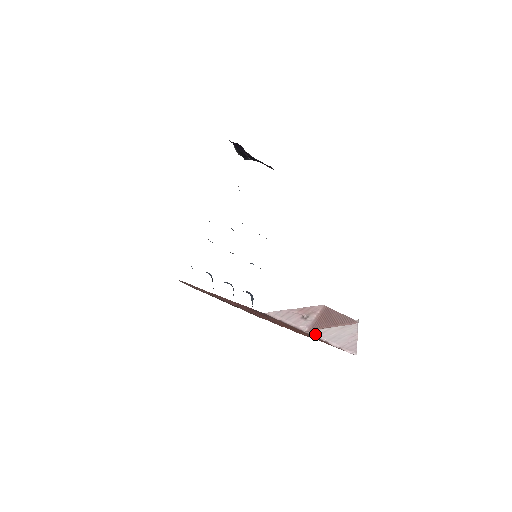
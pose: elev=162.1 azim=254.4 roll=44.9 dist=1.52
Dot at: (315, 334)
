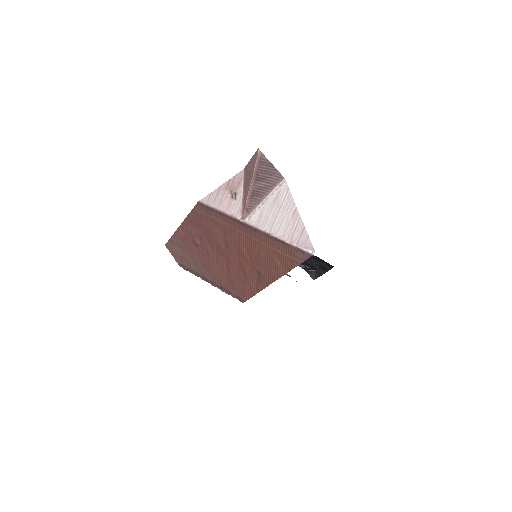
Dot at: (253, 223)
